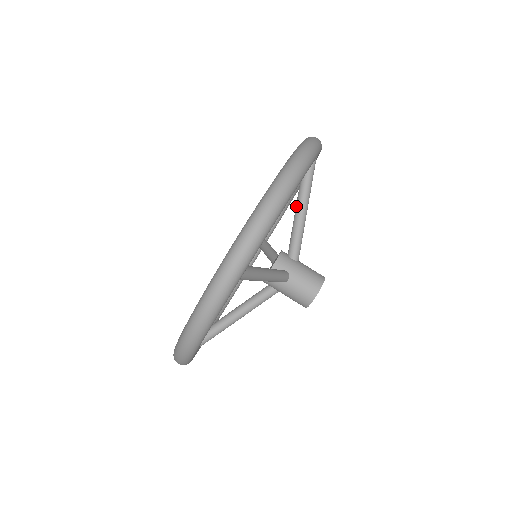
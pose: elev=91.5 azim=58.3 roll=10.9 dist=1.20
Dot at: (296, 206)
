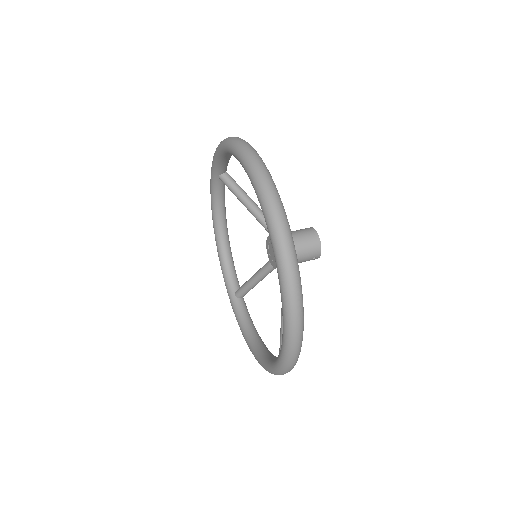
Dot at: (246, 205)
